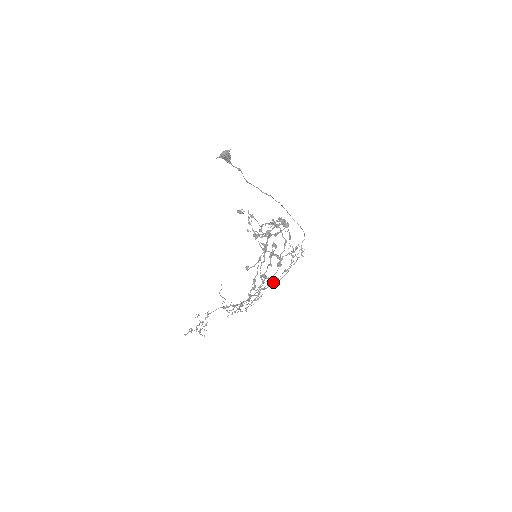
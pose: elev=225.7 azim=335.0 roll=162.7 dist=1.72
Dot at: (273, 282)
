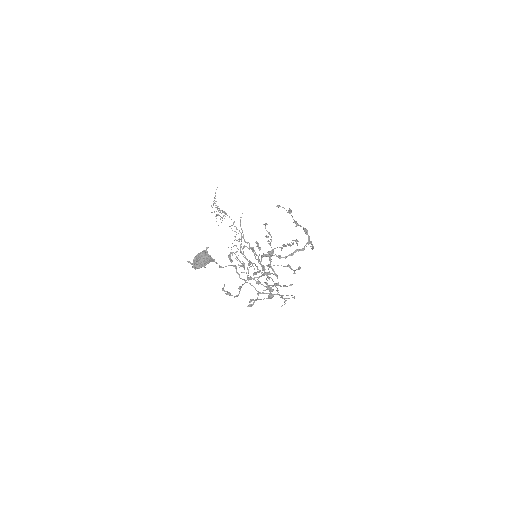
Dot at: occluded
